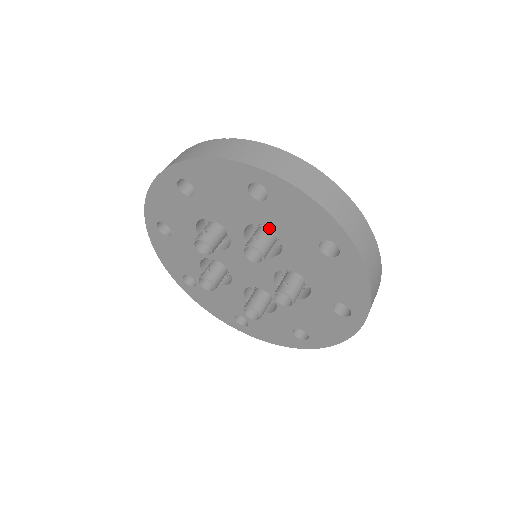
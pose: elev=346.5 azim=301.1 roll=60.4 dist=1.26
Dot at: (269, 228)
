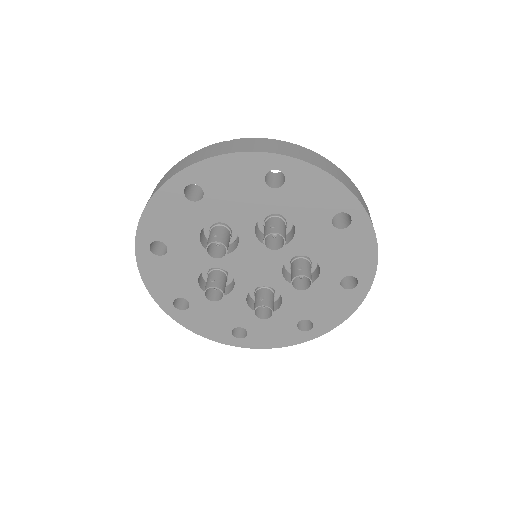
Dot at: (278, 218)
